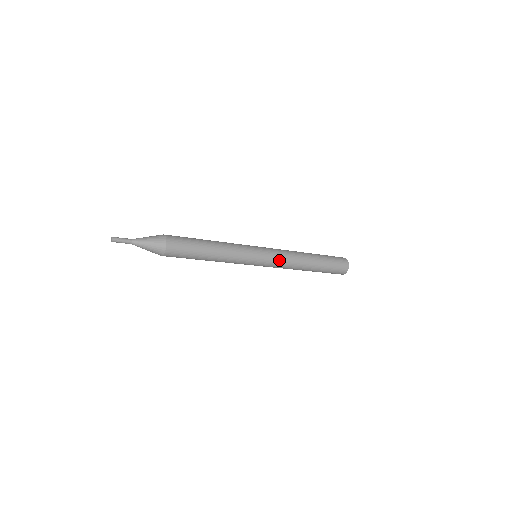
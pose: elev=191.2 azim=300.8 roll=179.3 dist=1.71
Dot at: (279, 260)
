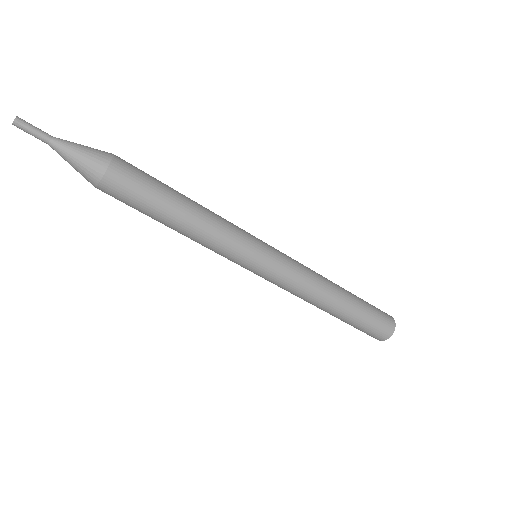
Dot at: (293, 261)
